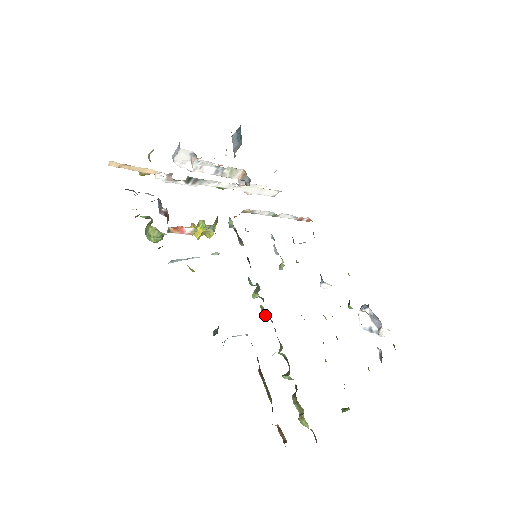
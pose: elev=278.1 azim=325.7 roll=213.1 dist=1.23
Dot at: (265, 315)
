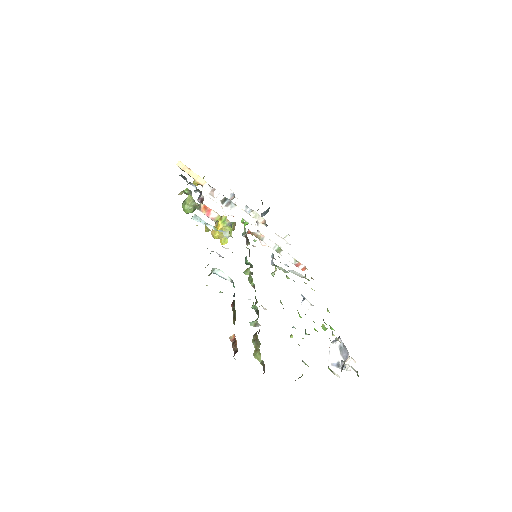
Dot at: (250, 283)
